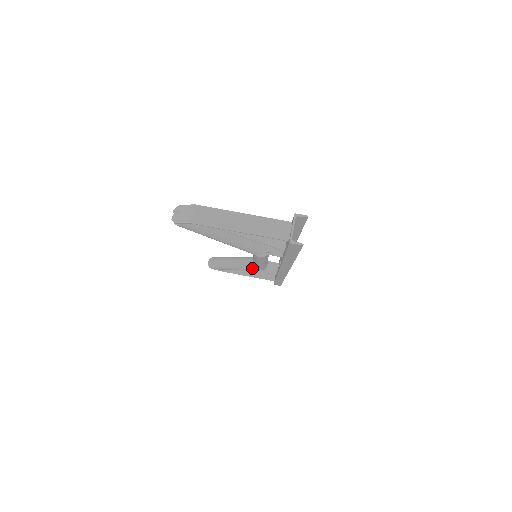
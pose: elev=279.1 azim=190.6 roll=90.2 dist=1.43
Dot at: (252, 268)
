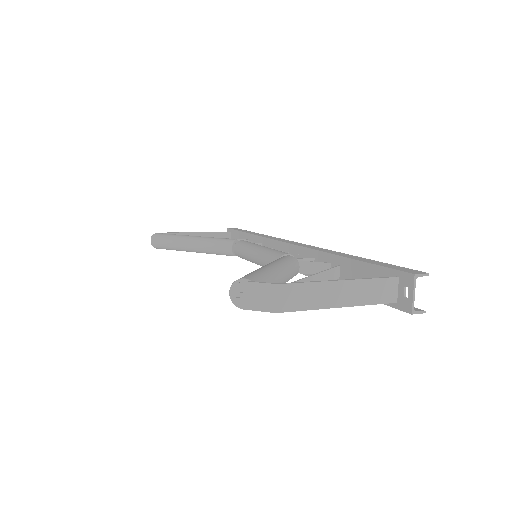
Dot at: (230, 255)
